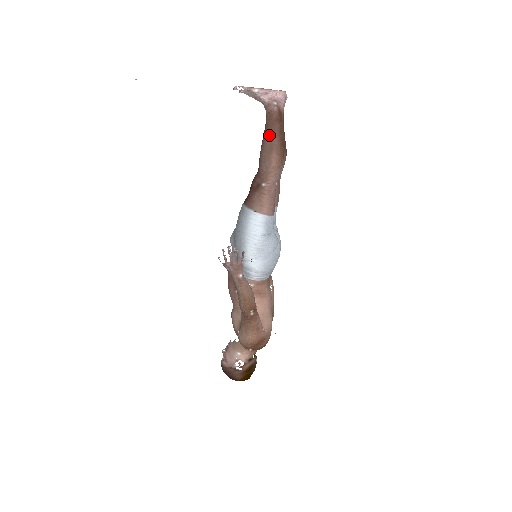
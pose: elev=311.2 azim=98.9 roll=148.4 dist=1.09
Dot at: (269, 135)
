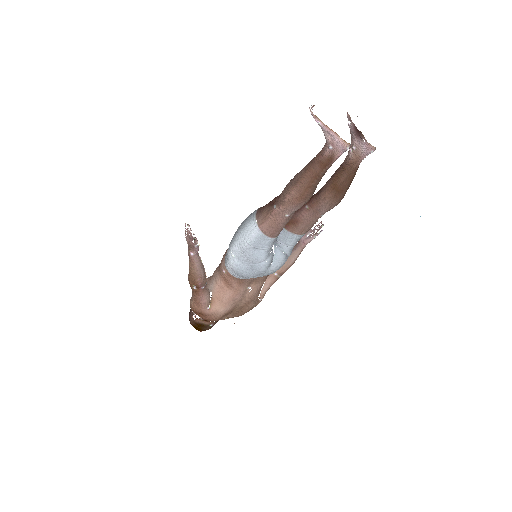
Dot at: (304, 170)
